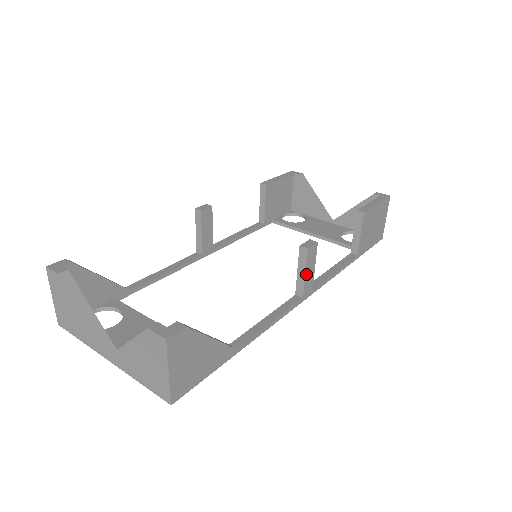
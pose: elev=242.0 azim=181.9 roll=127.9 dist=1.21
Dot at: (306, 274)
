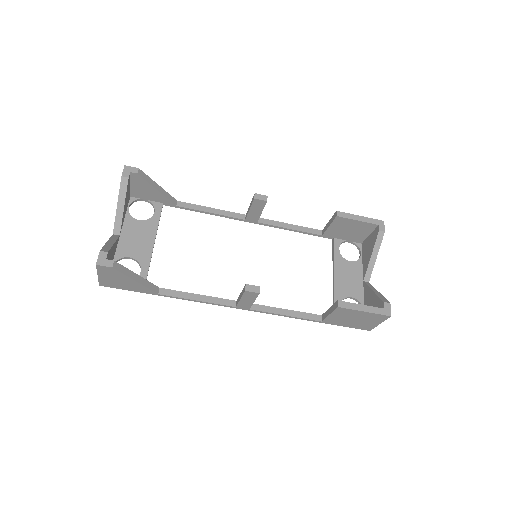
Dot at: (242, 300)
